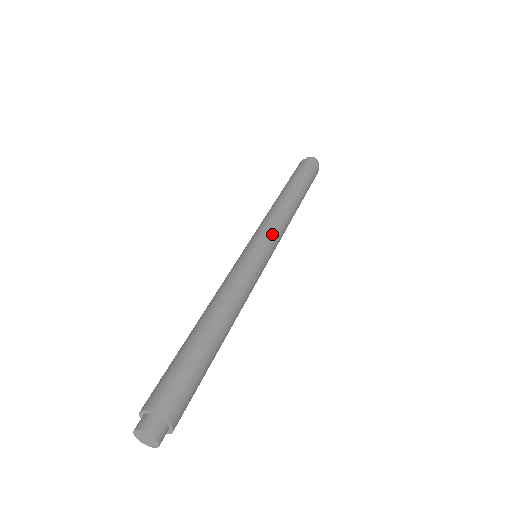
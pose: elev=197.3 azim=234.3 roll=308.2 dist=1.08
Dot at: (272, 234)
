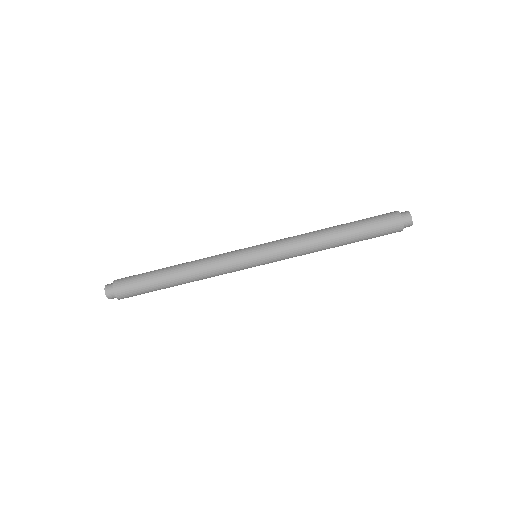
Dot at: (275, 250)
